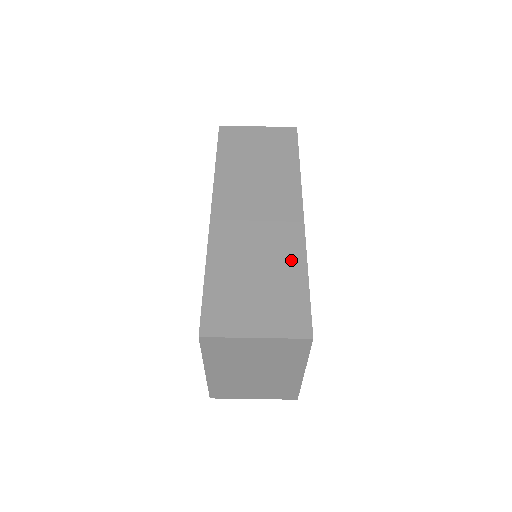
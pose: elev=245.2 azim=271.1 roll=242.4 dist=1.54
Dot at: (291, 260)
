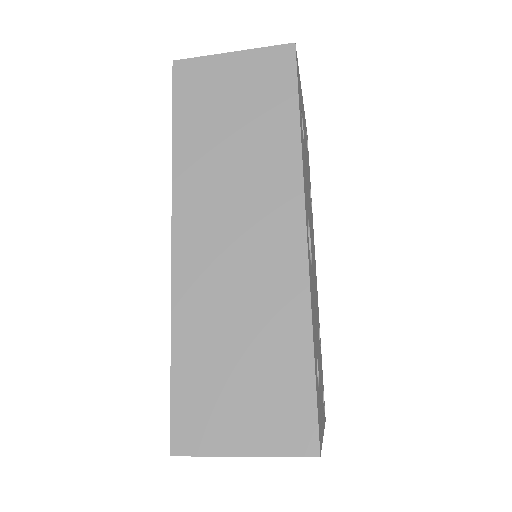
Dot at: (288, 322)
